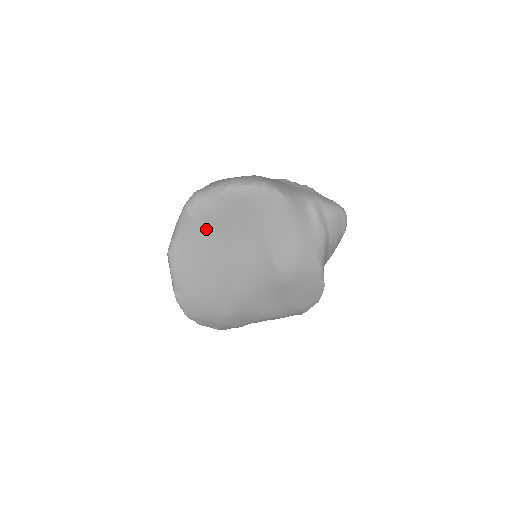
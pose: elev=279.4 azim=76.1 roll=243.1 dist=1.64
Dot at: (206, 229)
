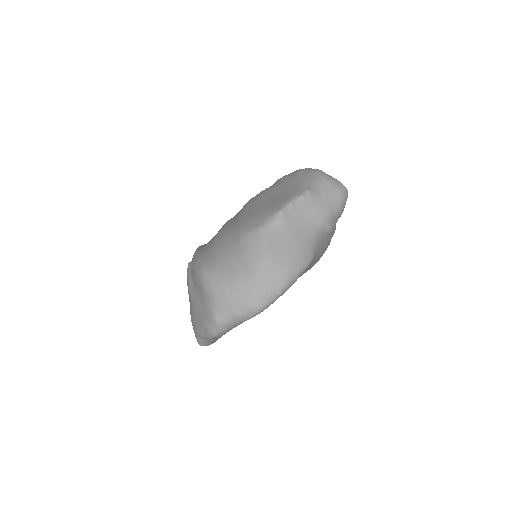
Dot at: occluded
